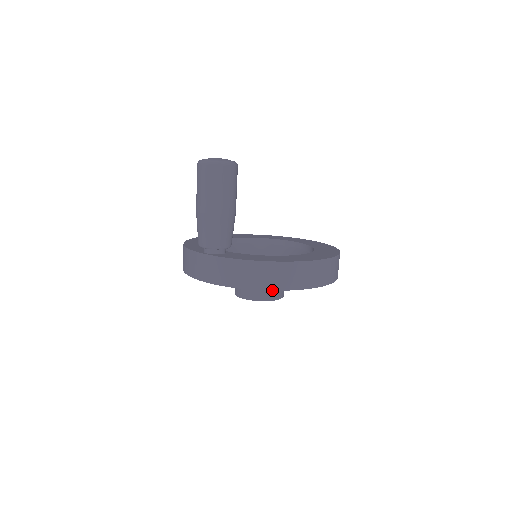
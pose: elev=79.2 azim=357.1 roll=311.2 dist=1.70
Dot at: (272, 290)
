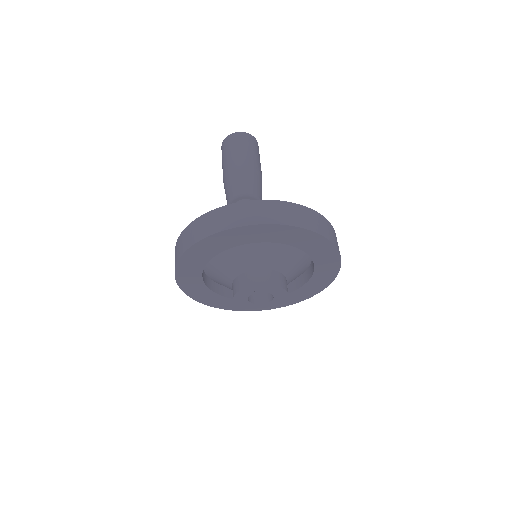
Dot at: (318, 233)
